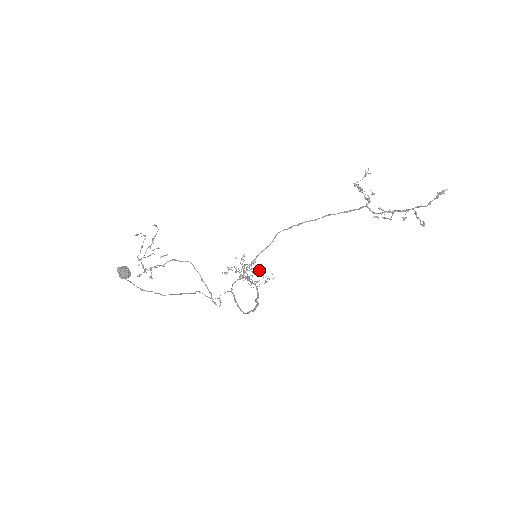
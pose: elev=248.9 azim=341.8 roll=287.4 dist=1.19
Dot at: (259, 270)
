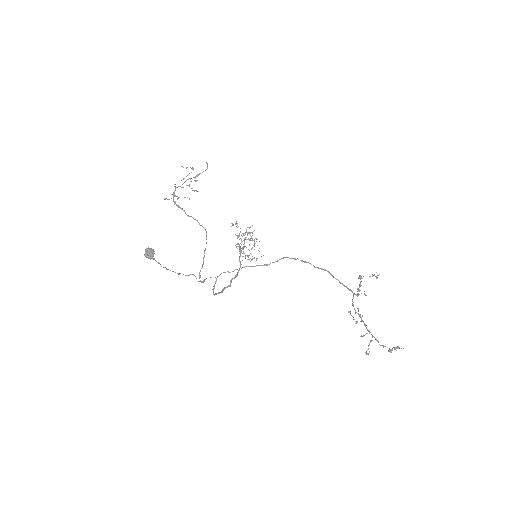
Dot at: (254, 249)
